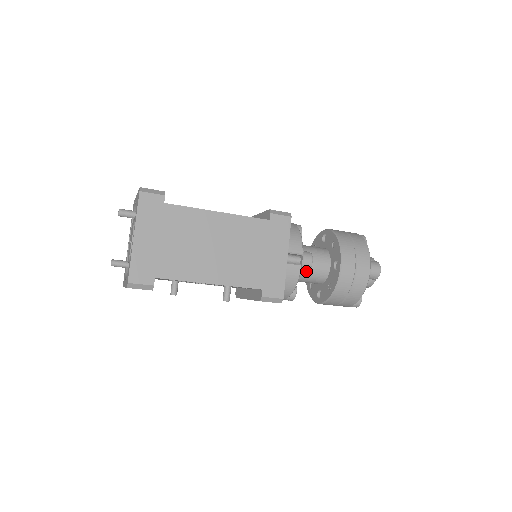
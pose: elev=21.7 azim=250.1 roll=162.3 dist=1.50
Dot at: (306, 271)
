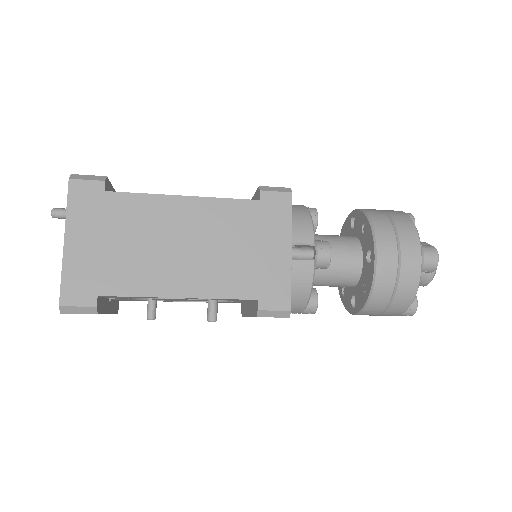
Dot at: (327, 269)
